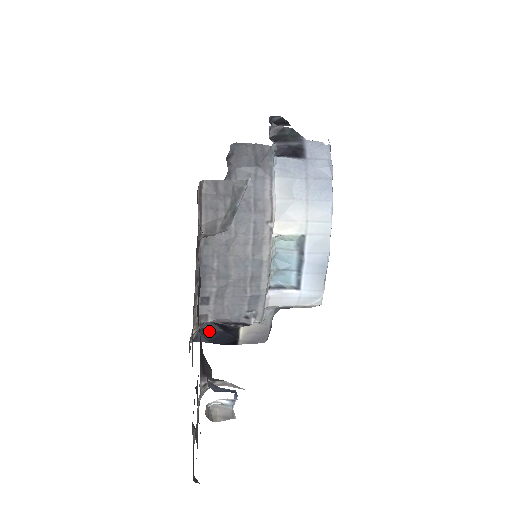
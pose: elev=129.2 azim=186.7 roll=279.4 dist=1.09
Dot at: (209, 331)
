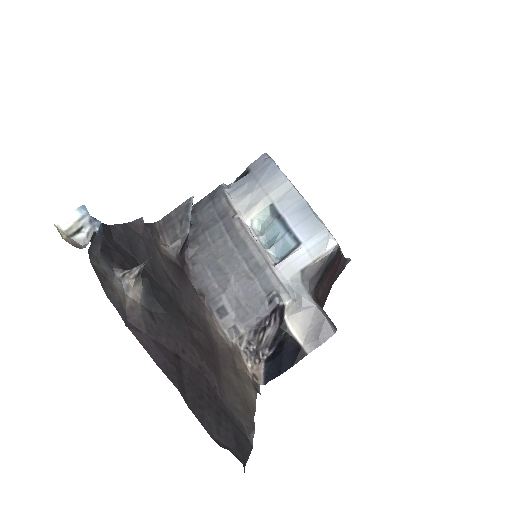
Dot at: (273, 362)
